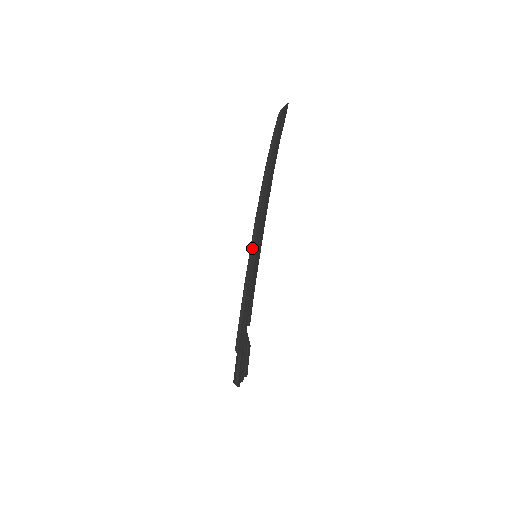
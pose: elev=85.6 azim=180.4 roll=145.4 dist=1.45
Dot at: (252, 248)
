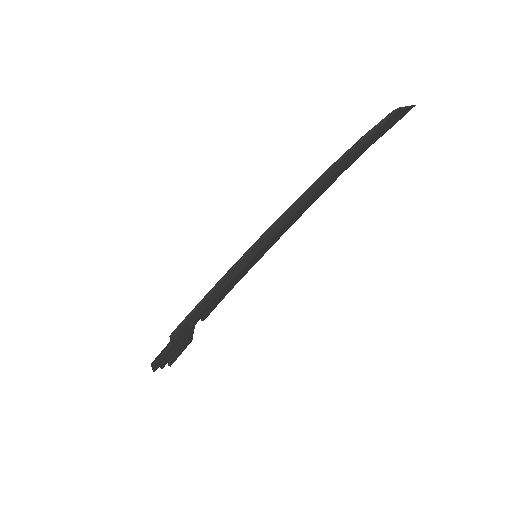
Dot at: (255, 246)
